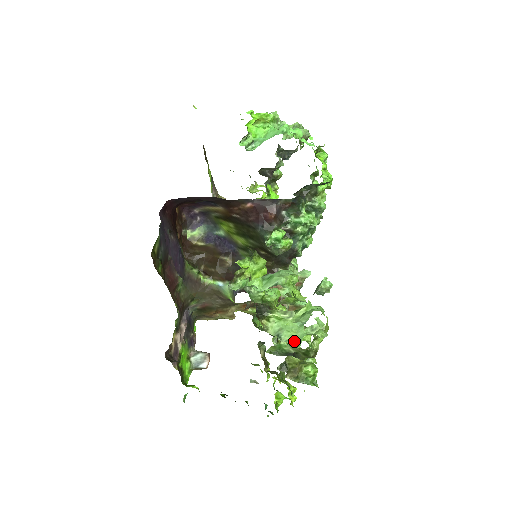
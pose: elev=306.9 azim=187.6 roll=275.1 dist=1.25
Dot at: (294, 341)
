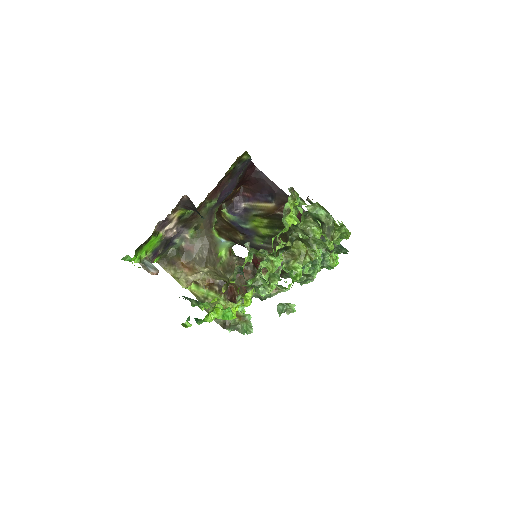
Dot at: (330, 215)
